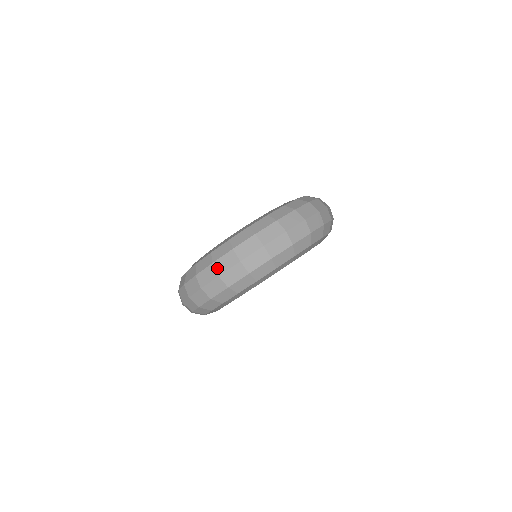
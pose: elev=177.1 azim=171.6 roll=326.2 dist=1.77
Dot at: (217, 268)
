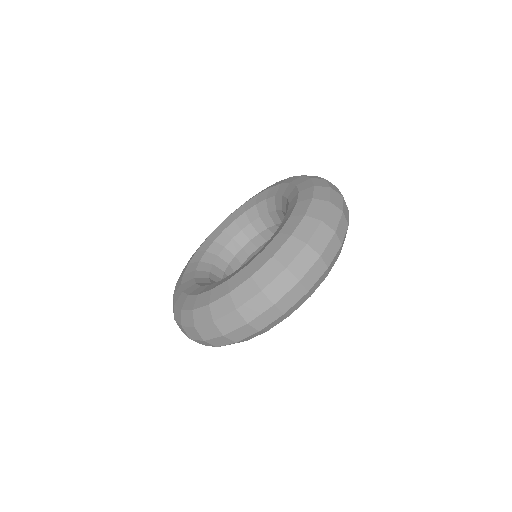
Dot at: (315, 247)
